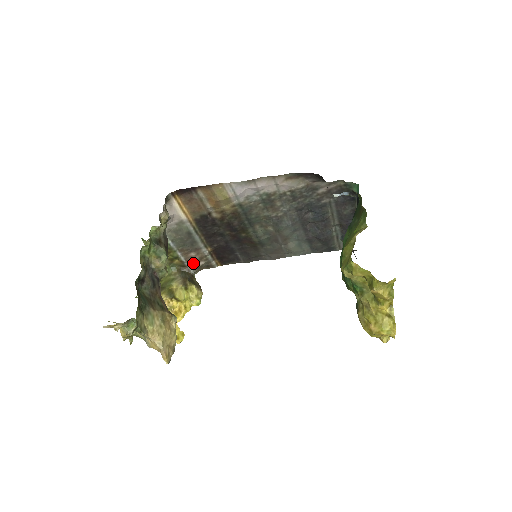
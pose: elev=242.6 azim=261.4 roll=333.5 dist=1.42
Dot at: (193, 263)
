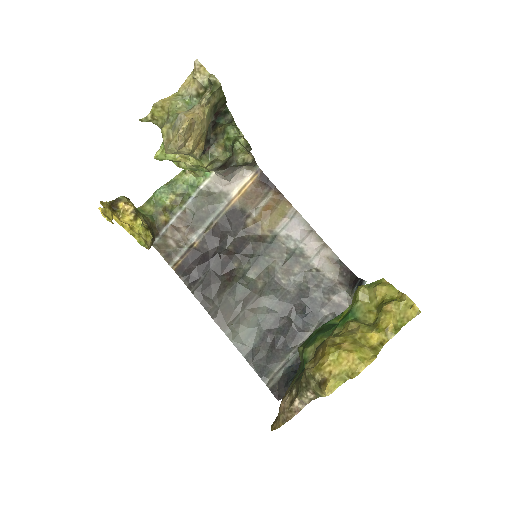
Dot at: (169, 236)
